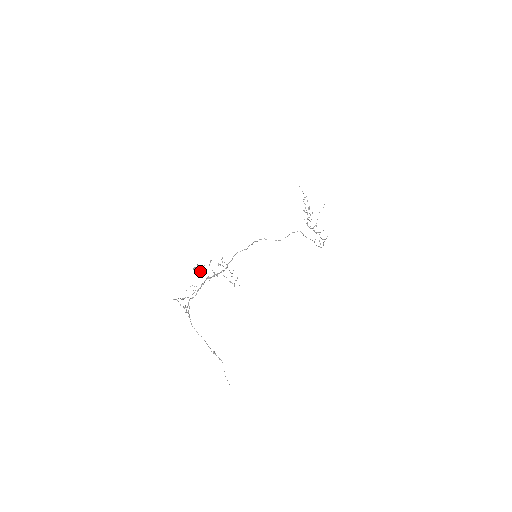
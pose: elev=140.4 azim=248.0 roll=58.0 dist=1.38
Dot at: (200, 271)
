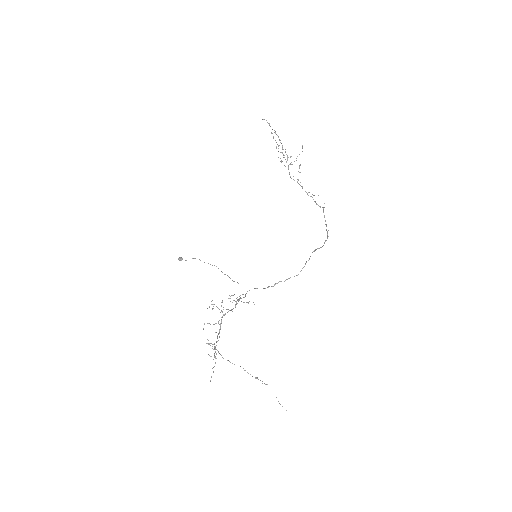
Dot at: (209, 307)
